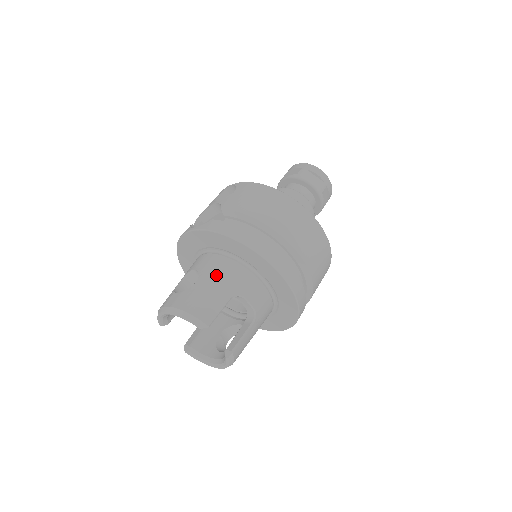
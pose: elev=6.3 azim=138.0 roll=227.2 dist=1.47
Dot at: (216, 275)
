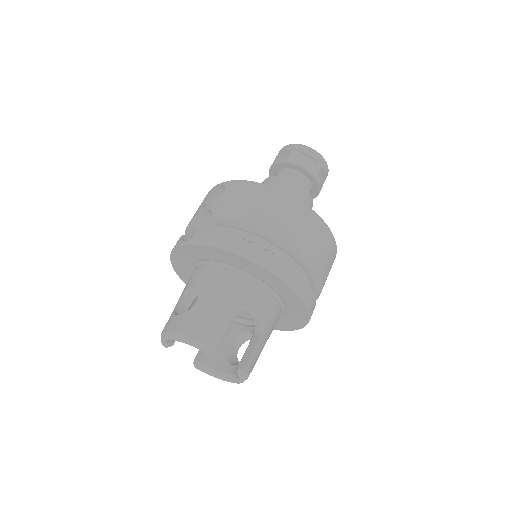
Dot at: (217, 291)
